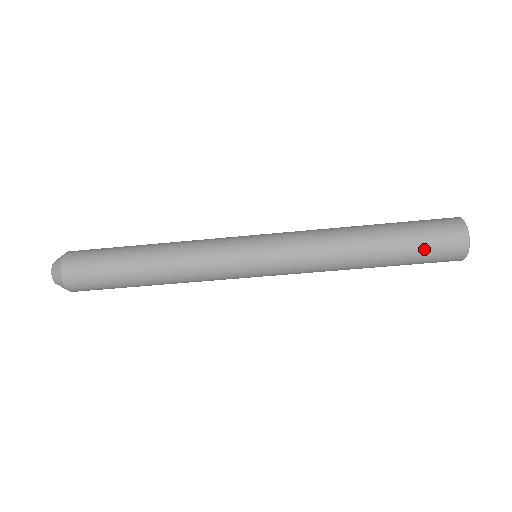
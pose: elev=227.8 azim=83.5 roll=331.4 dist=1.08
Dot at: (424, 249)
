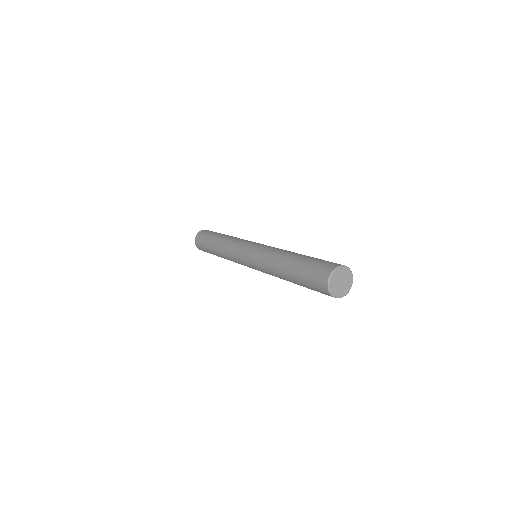
Dot at: occluded
